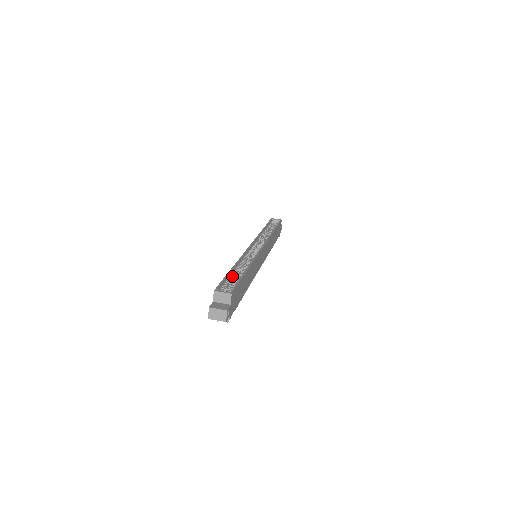
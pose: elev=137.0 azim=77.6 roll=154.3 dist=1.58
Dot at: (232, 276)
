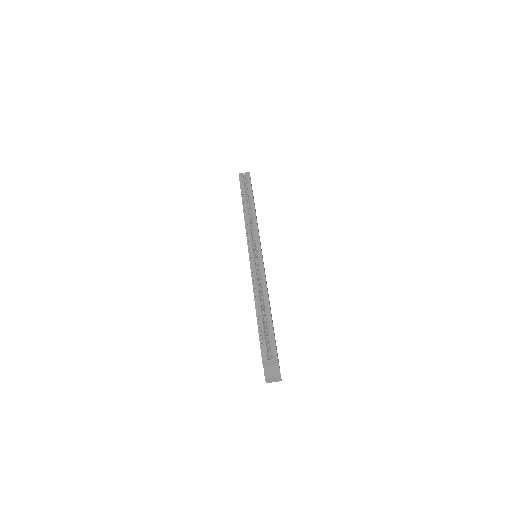
Dot at: (261, 323)
